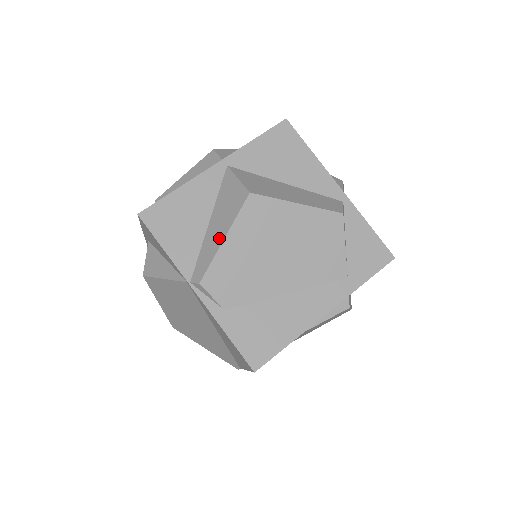
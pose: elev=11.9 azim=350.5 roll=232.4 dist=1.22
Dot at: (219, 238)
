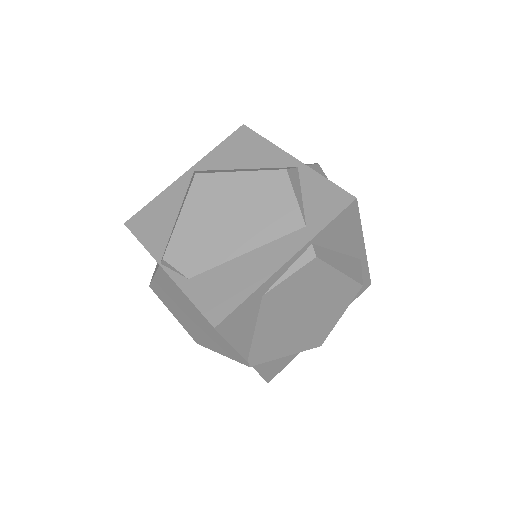
Dot at: (177, 218)
